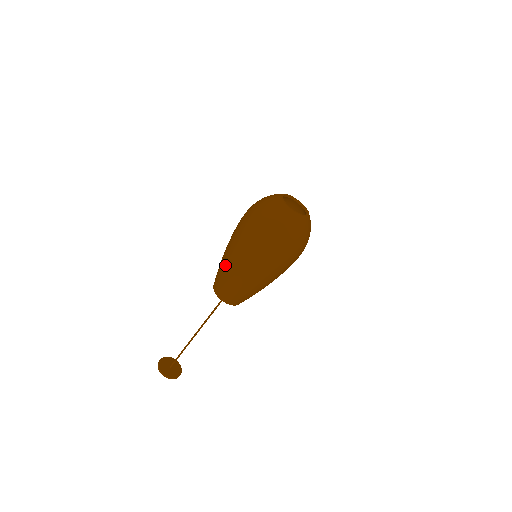
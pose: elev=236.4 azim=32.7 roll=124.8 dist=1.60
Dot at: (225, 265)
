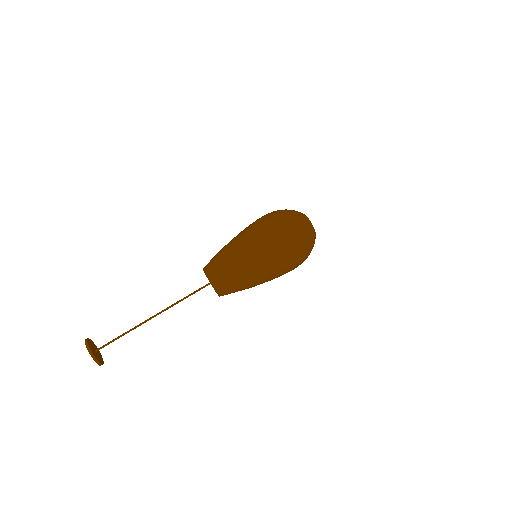
Dot at: (232, 243)
